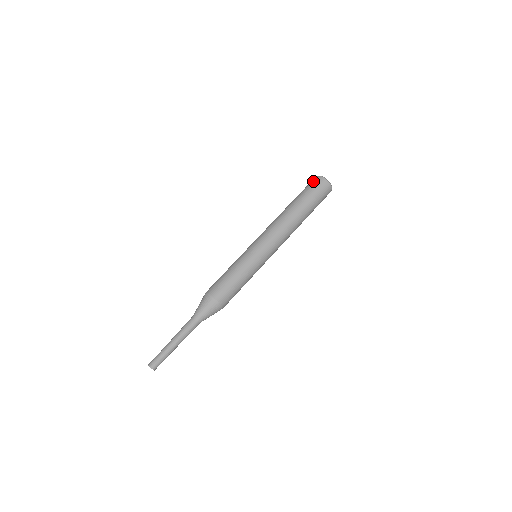
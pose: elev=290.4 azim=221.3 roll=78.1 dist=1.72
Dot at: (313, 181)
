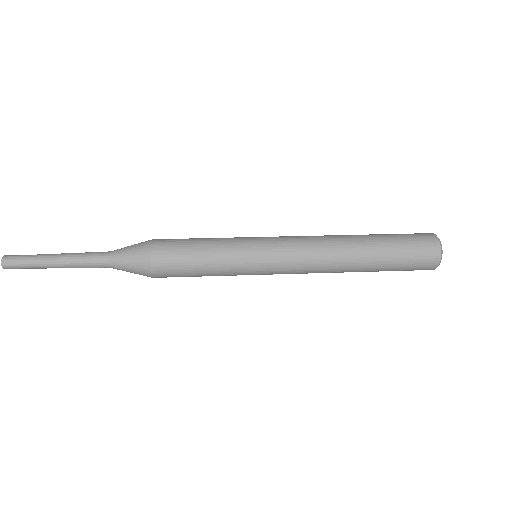
Dot at: occluded
